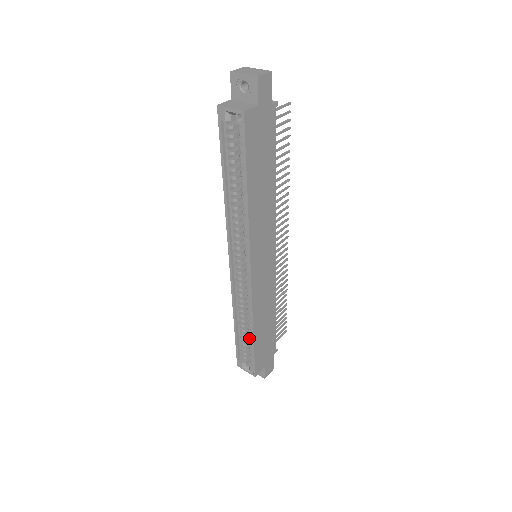
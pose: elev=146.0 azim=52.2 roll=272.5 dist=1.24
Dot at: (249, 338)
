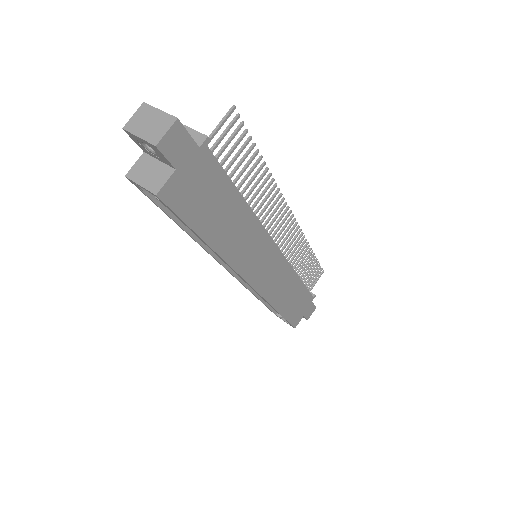
Dot at: occluded
